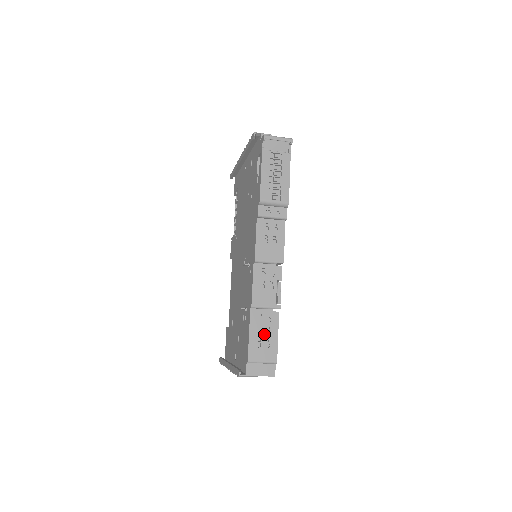
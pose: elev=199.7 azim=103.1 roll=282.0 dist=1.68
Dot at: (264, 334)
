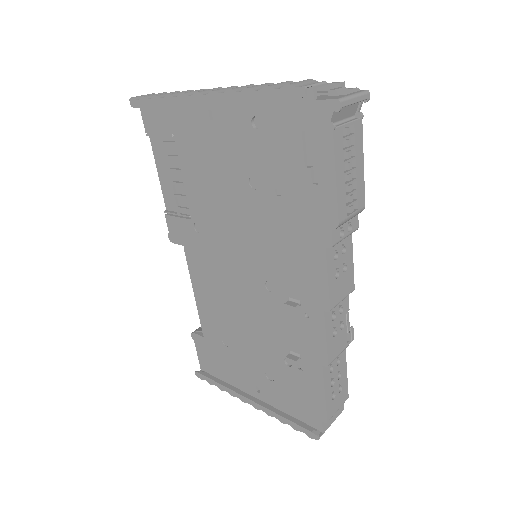
Dot at: (336, 381)
